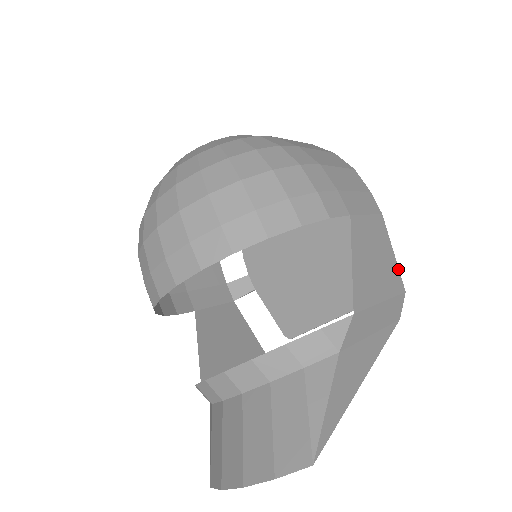
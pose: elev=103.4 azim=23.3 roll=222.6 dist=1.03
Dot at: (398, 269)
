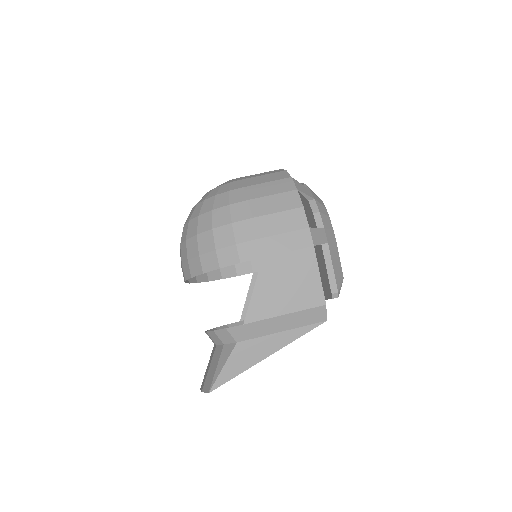
Dot at: (322, 288)
